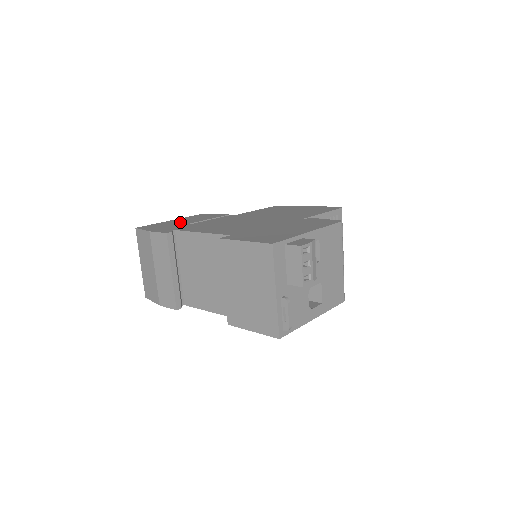
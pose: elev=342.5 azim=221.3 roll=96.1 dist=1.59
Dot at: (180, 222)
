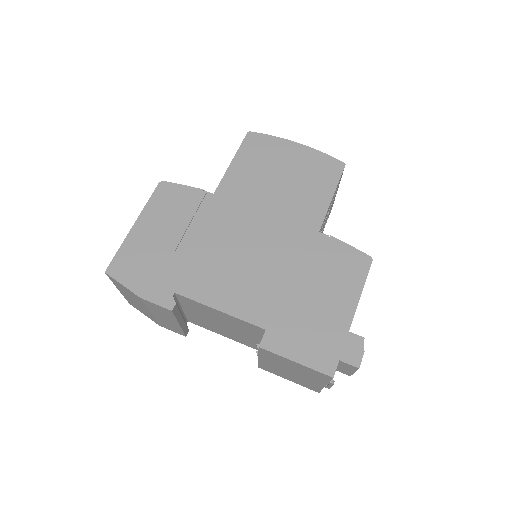
Dot at: (156, 242)
